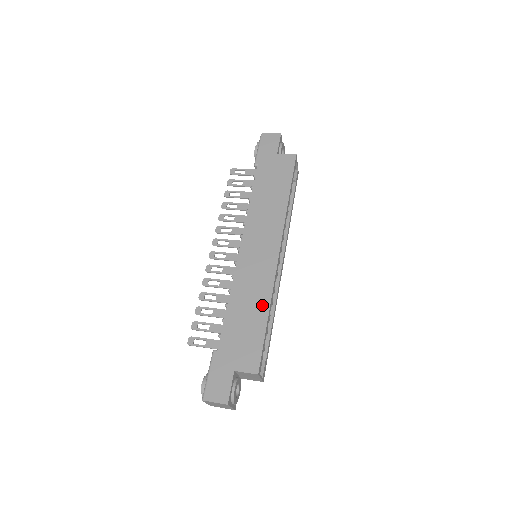
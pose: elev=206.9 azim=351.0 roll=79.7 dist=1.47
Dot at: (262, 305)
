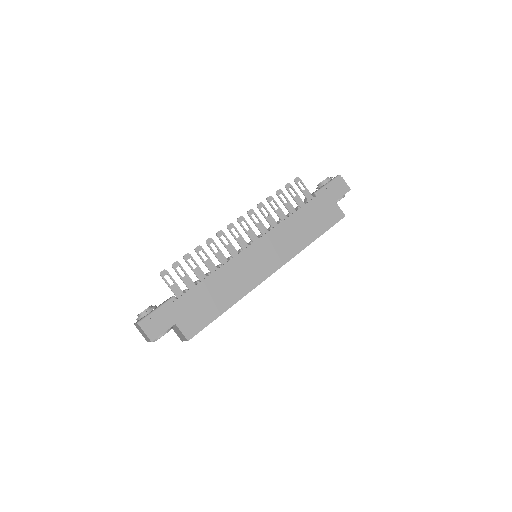
Dot at: (232, 298)
